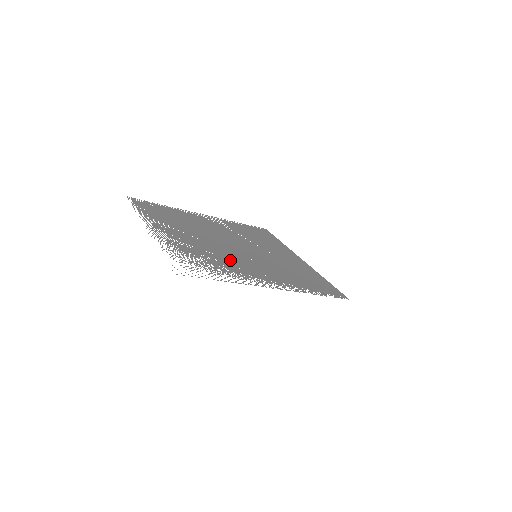
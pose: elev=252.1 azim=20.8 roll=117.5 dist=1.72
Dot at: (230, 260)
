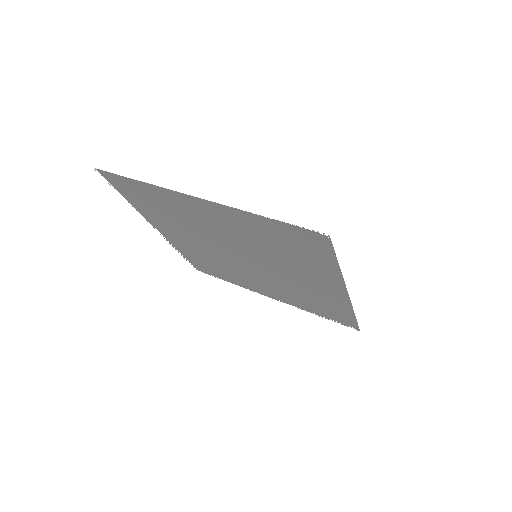
Dot at: (199, 225)
